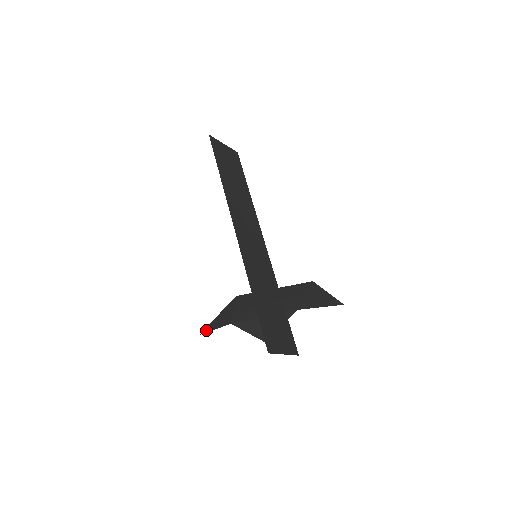
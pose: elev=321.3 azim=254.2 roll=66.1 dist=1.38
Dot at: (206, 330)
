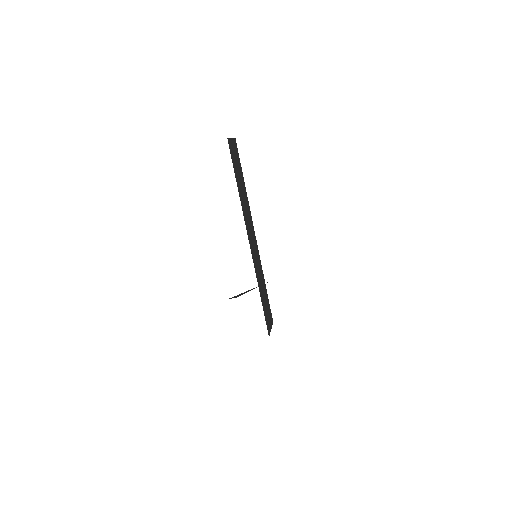
Dot at: occluded
